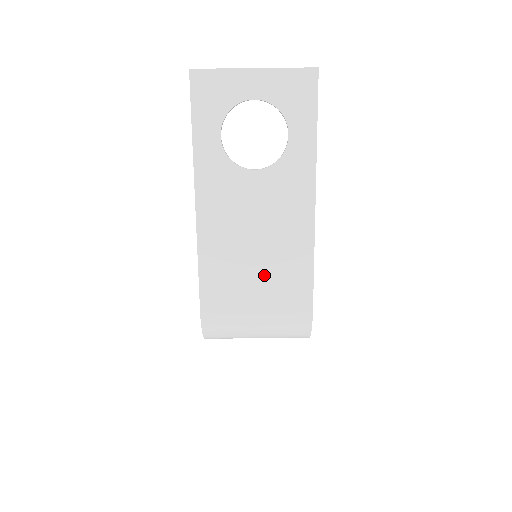
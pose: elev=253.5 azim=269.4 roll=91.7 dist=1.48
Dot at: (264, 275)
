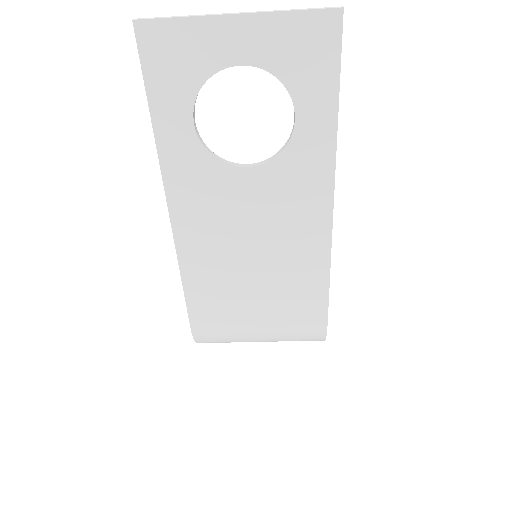
Dot at: (266, 289)
